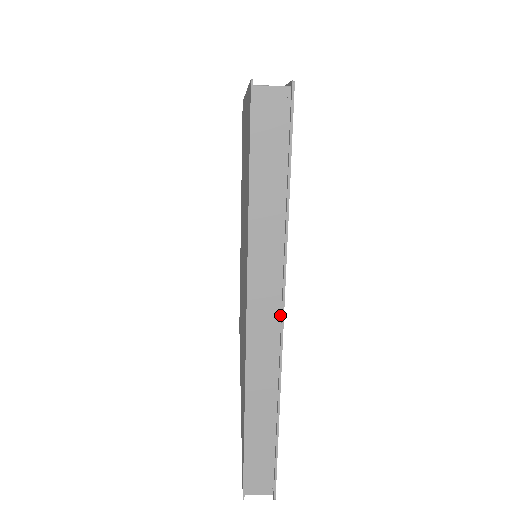
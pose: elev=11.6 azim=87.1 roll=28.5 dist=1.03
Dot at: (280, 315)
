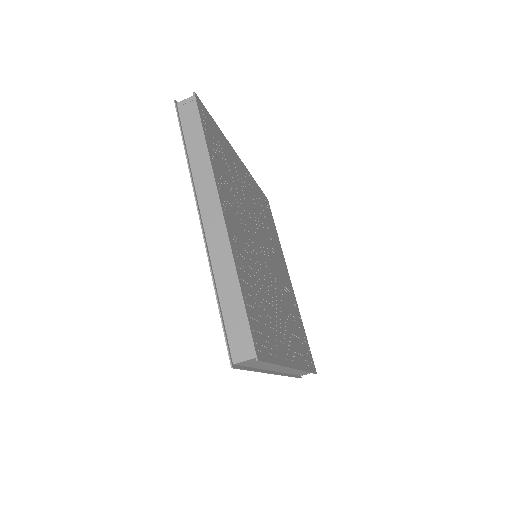
Dot at: (220, 208)
